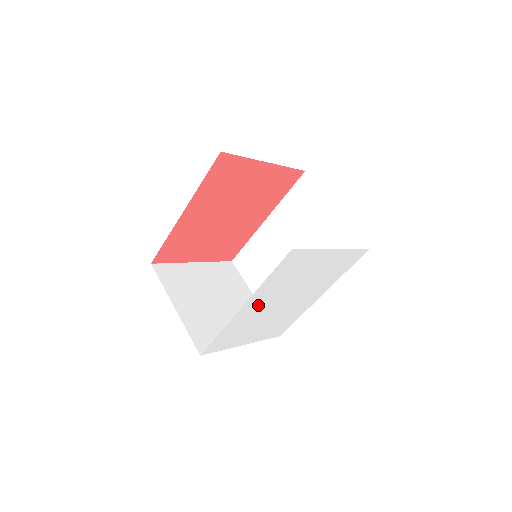
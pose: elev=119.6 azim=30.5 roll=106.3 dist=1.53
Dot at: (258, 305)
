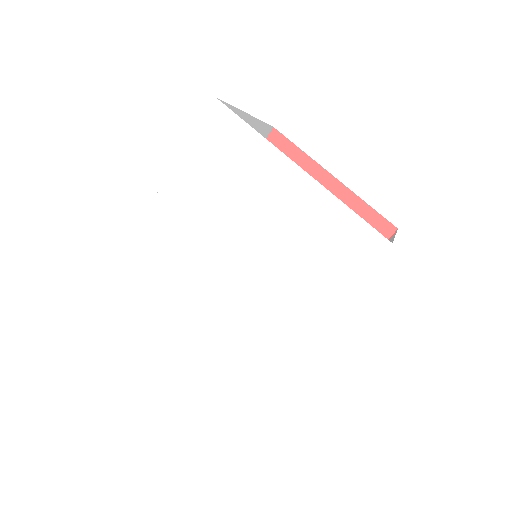
Dot at: (177, 226)
